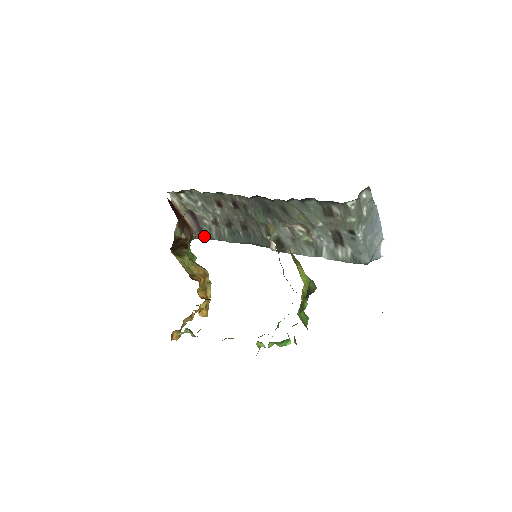
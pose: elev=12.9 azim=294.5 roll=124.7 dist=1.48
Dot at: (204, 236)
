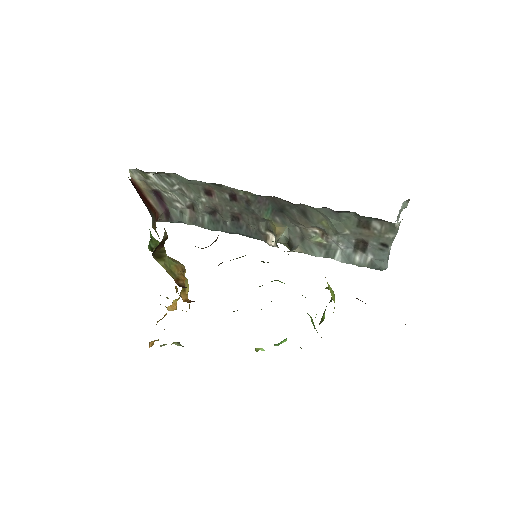
Dot at: (171, 219)
